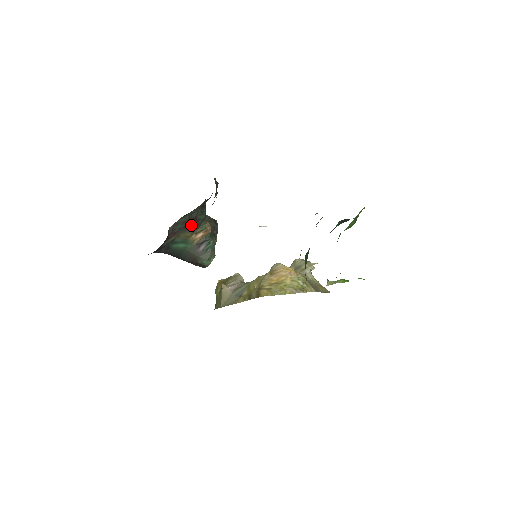
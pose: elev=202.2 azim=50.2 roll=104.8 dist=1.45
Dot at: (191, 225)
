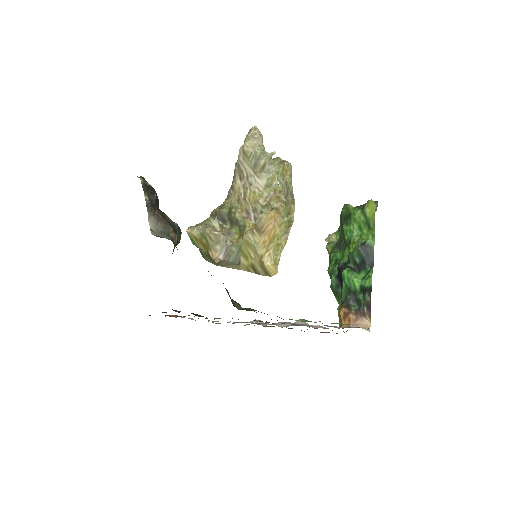
Dot at: occluded
